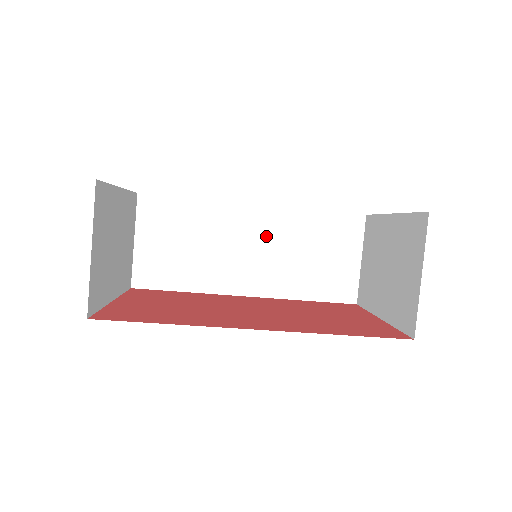
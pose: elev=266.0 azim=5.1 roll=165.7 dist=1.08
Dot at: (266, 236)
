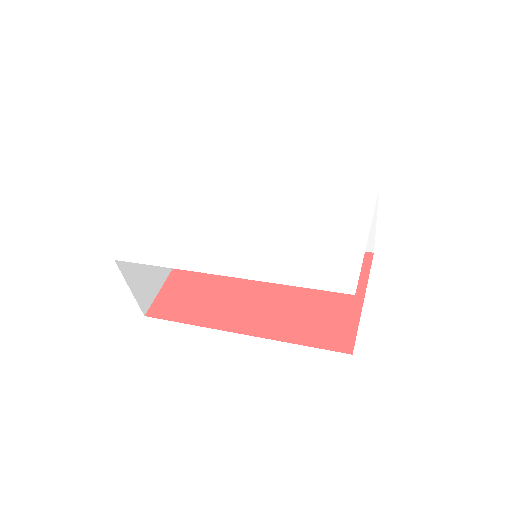
Dot at: occluded
